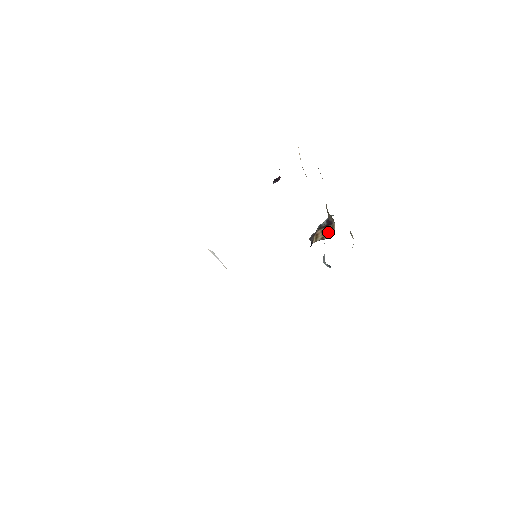
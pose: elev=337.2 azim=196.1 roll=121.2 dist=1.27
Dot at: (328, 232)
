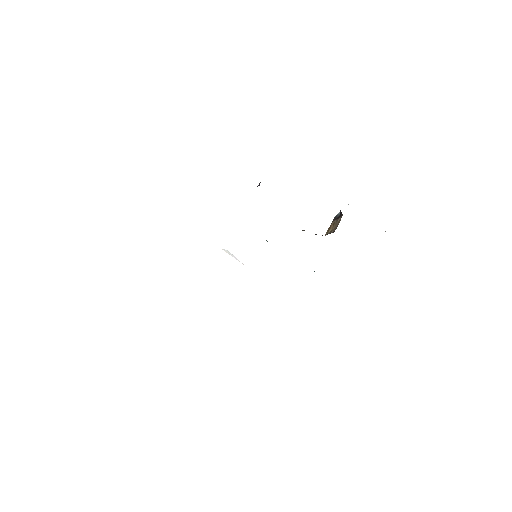
Dot at: (336, 225)
